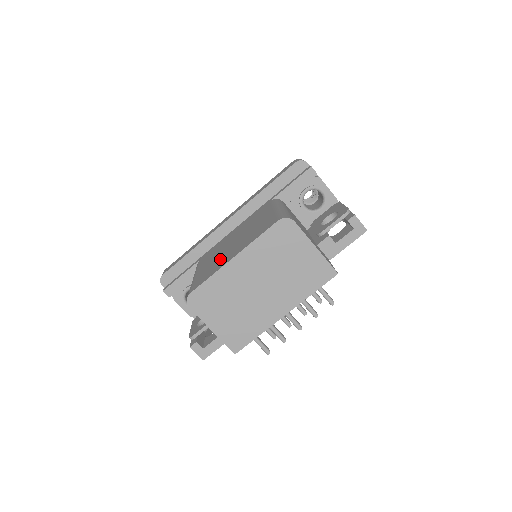
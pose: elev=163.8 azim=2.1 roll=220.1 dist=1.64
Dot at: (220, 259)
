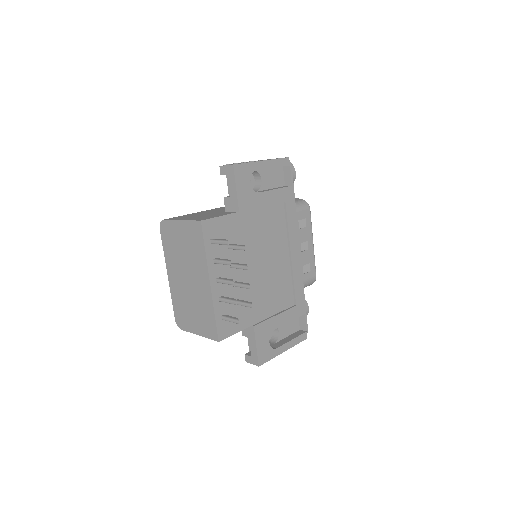
Dot at: occluded
